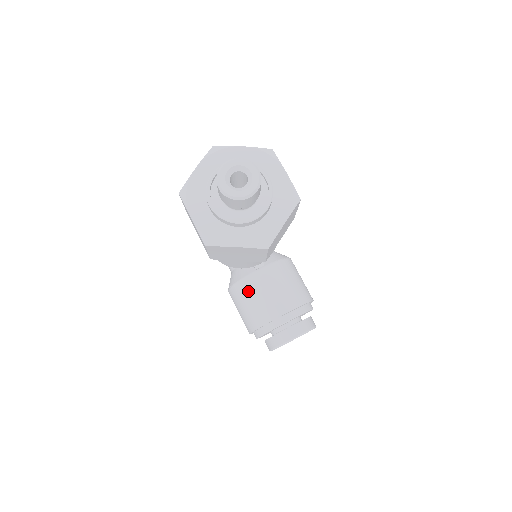
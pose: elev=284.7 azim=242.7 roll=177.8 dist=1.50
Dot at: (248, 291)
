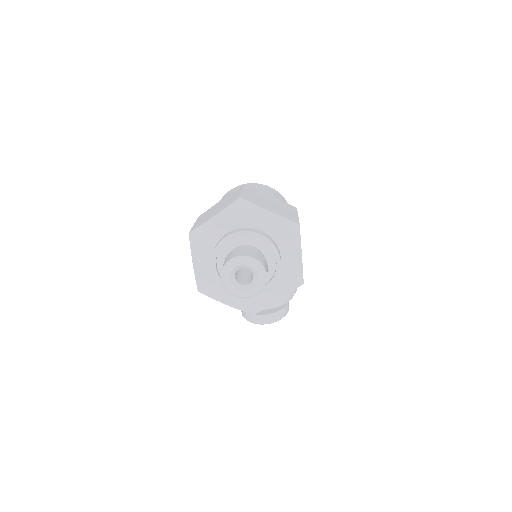
Dot at: occluded
